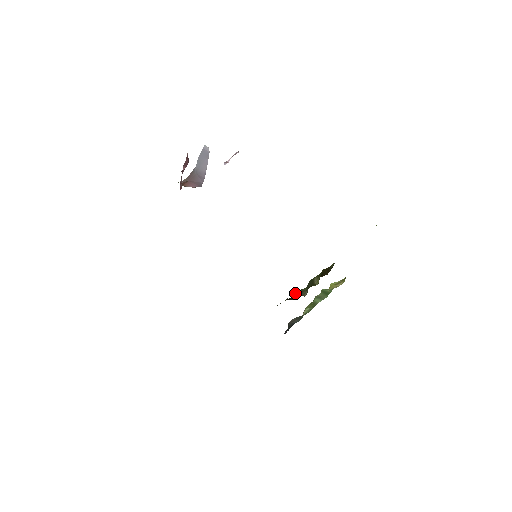
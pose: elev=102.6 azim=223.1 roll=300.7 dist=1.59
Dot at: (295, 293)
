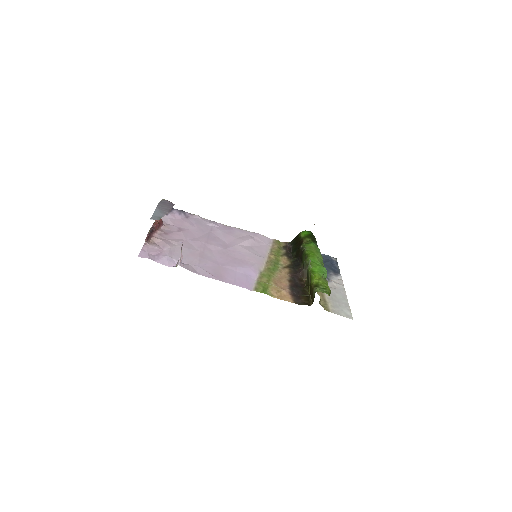
Dot at: (301, 271)
